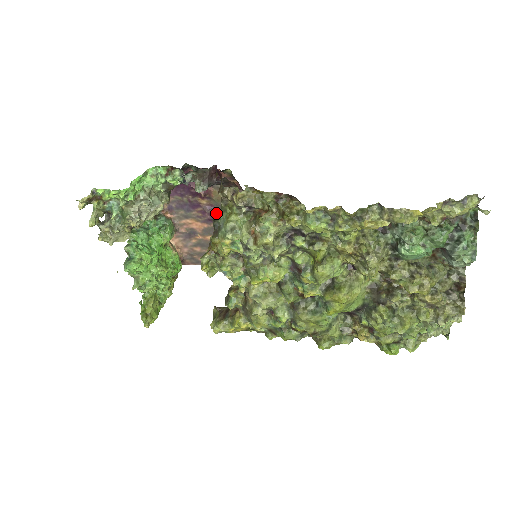
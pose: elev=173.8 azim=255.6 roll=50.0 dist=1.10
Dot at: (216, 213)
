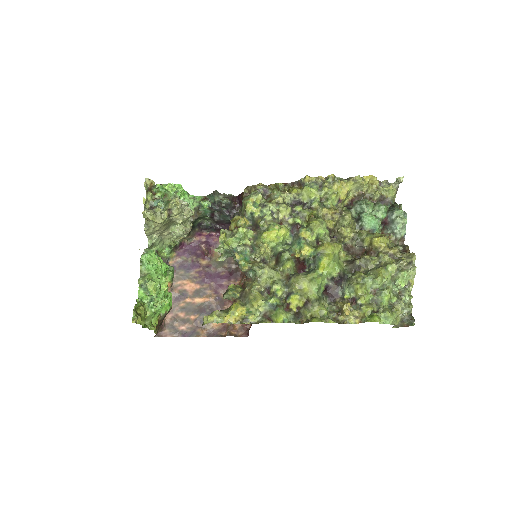
Dot at: (211, 273)
